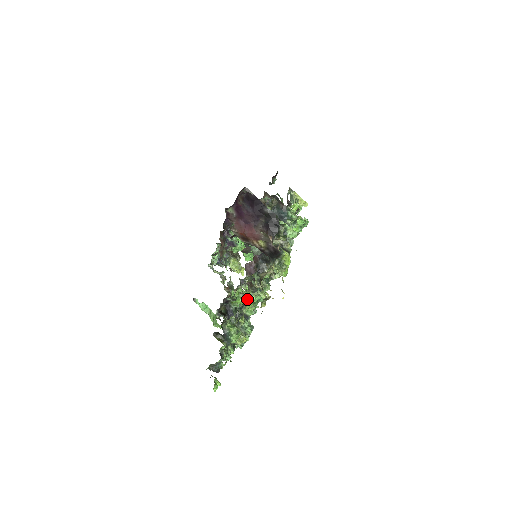
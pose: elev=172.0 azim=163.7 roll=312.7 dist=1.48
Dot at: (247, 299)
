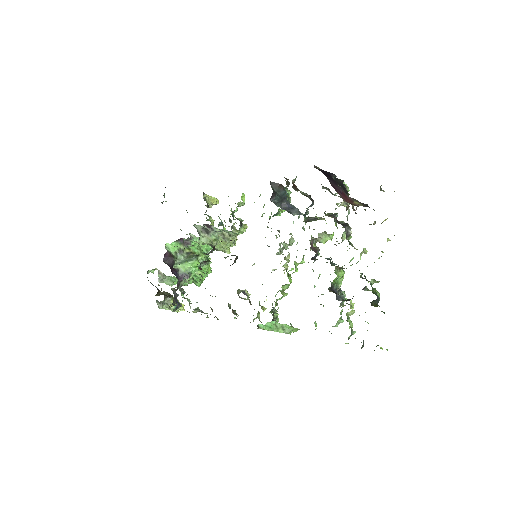
Dot at: (340, 270)
